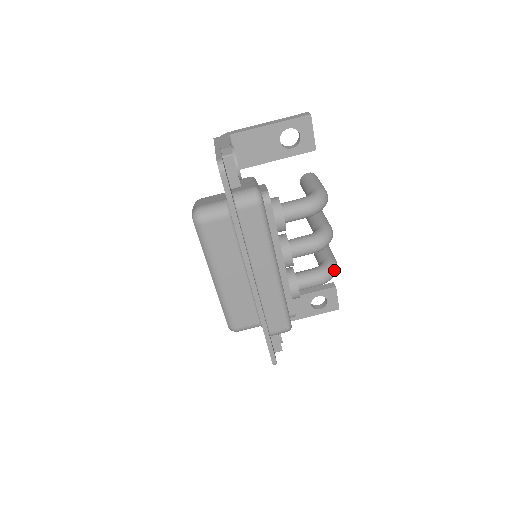
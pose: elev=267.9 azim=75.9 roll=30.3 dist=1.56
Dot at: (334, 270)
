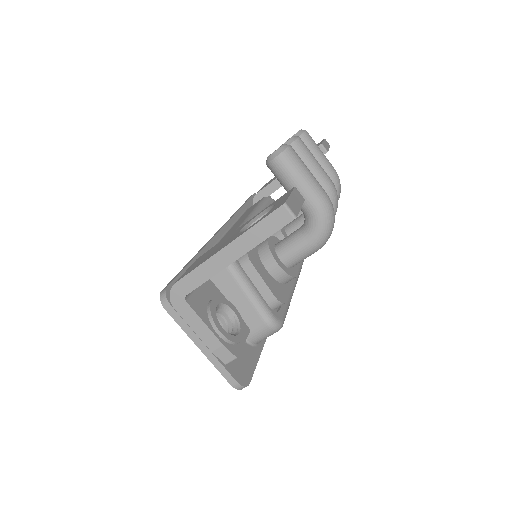
Dot at: (339, 193)
